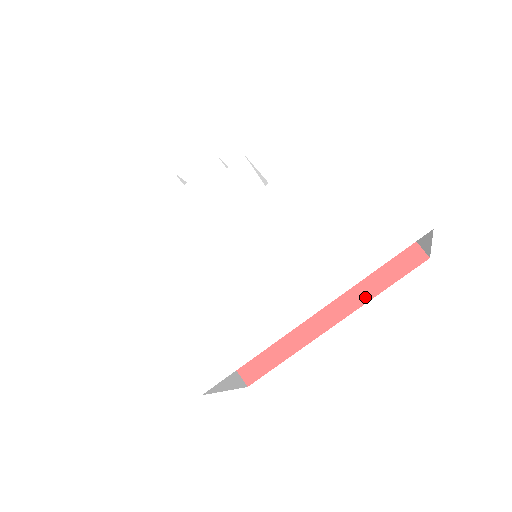
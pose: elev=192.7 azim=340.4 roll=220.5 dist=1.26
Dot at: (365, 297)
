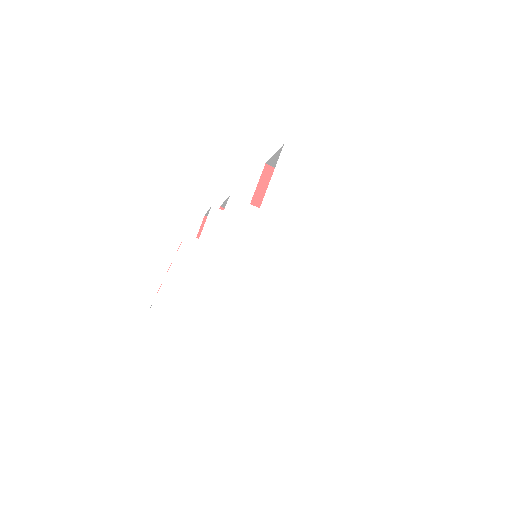
Dot at: occluded
